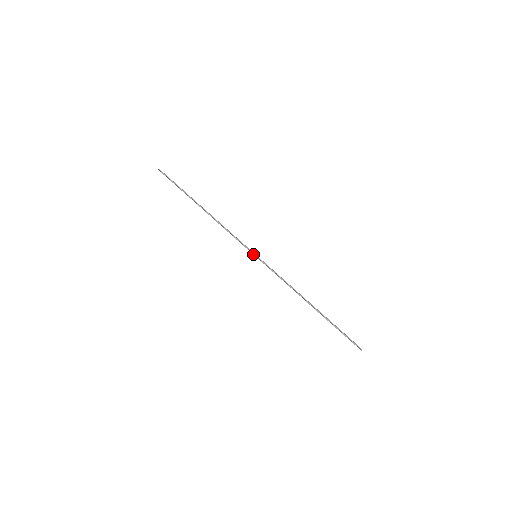
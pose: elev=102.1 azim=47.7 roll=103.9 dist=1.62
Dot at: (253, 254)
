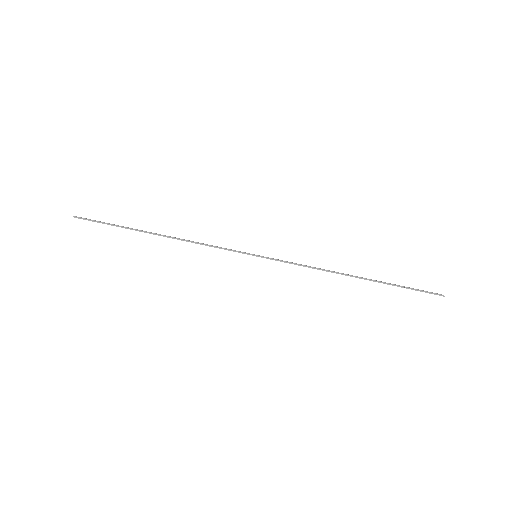
Dot at: (252, 255)
